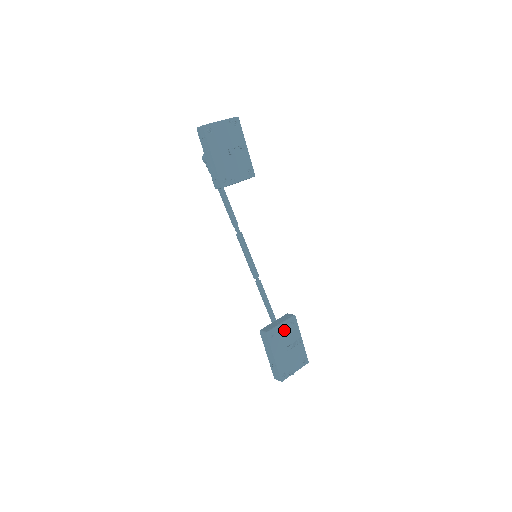
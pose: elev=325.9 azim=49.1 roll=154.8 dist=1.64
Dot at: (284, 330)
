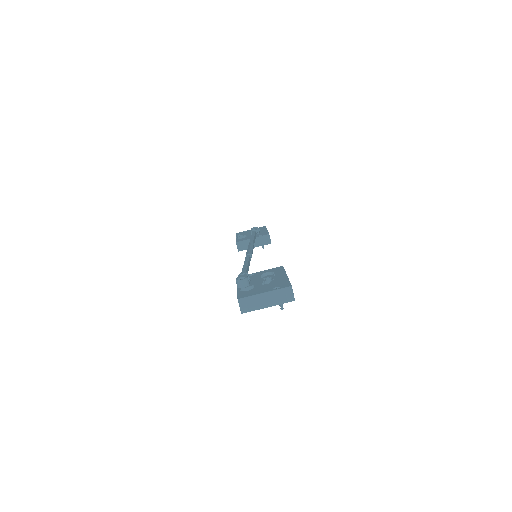
Dot at: occluded
